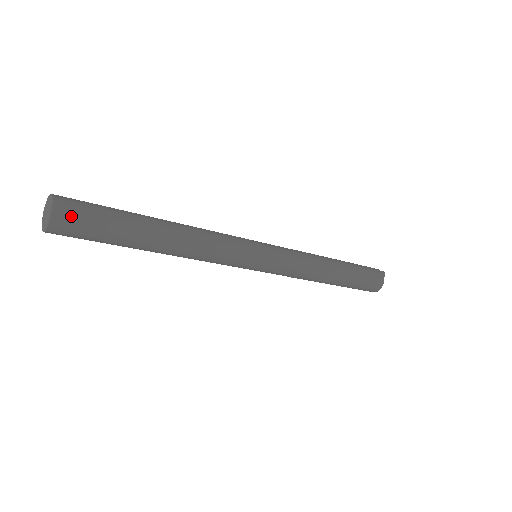
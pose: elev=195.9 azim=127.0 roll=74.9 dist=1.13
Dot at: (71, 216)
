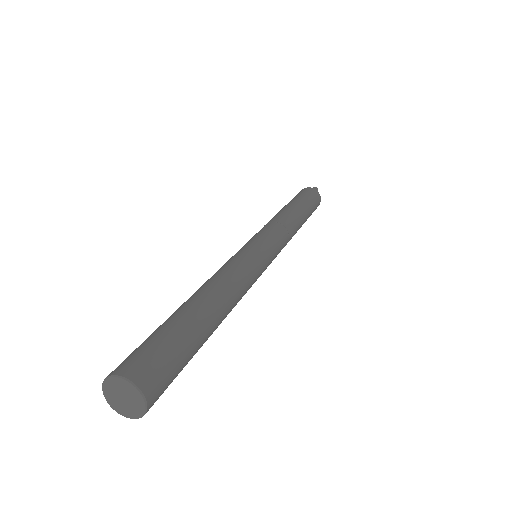
Dot at: (161, 391)
